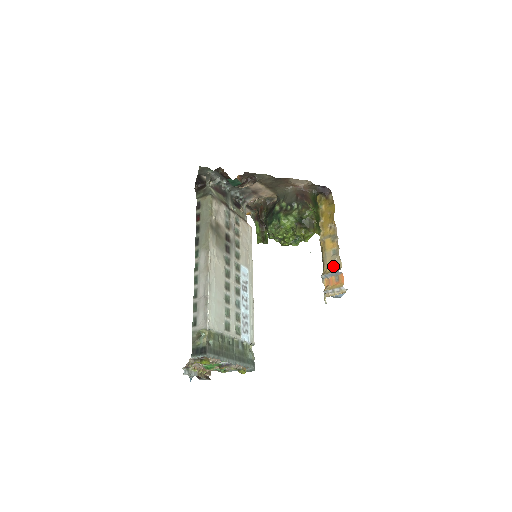
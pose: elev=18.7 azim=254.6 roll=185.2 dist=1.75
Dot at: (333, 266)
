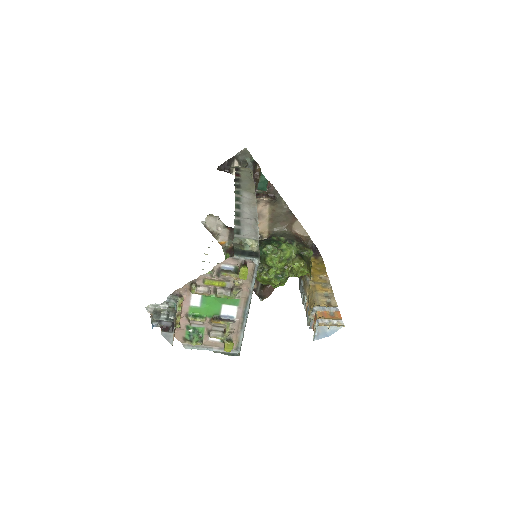
Dot at: (326, 304)
